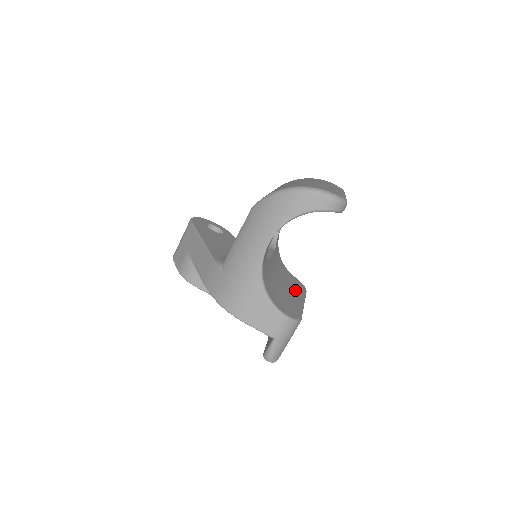
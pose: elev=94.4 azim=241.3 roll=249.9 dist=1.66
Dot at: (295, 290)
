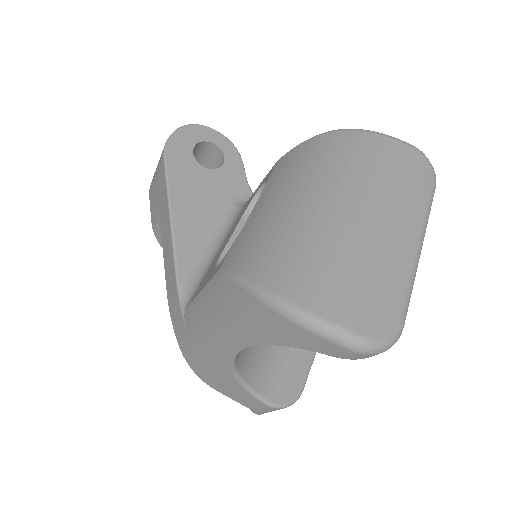
Dot at: occluded
